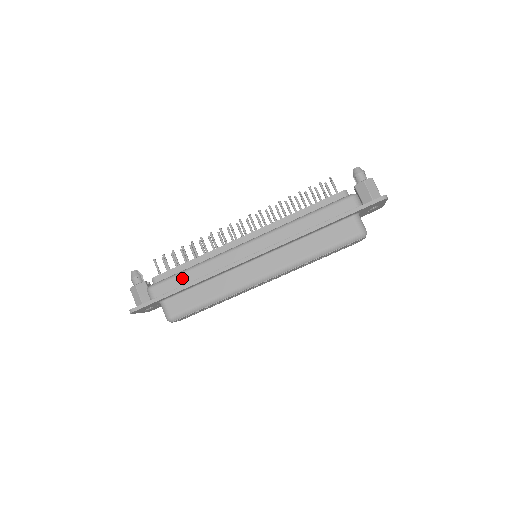
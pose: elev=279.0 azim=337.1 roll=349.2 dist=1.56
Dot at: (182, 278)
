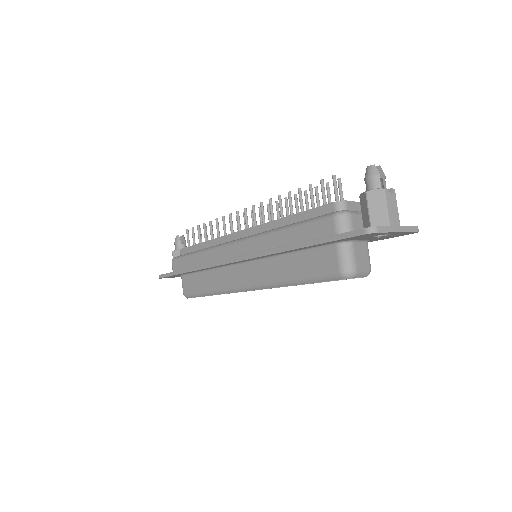
Dot at: (189, 260)
